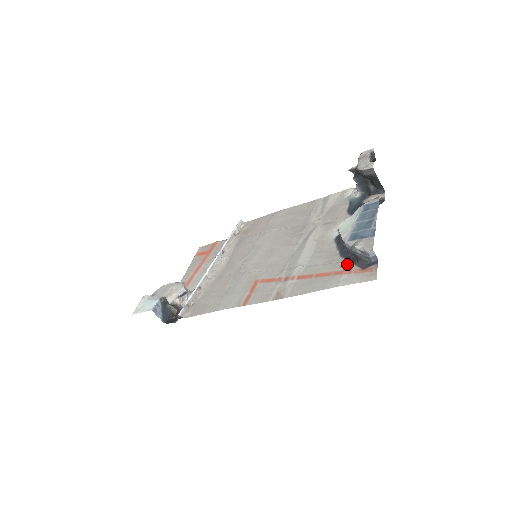
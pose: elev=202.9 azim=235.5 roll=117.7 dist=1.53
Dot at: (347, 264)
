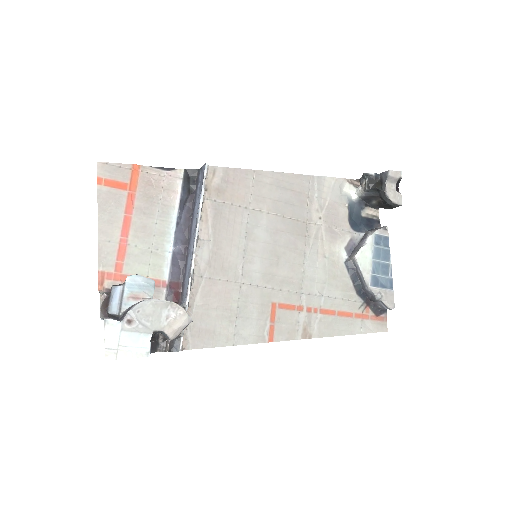
Dot at: (365, 307)
